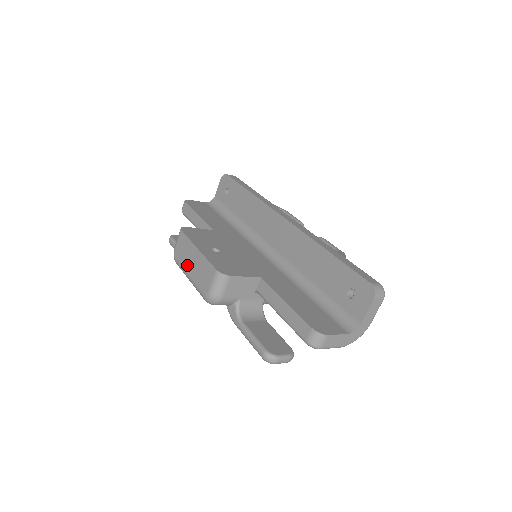
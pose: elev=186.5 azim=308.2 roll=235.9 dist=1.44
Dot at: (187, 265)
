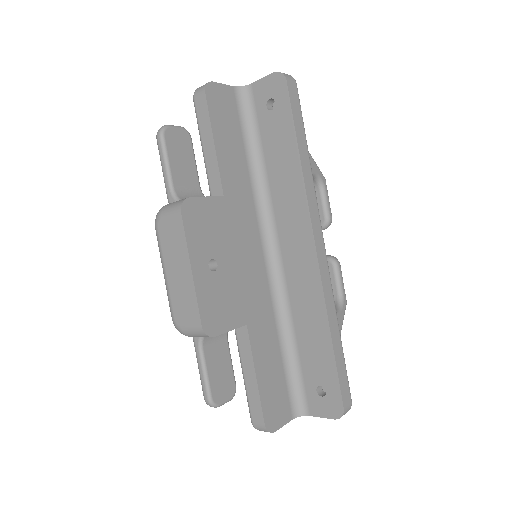
Dot at: (169, 262)
